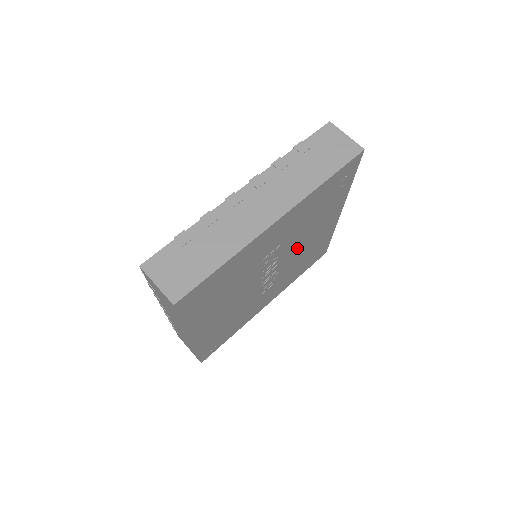
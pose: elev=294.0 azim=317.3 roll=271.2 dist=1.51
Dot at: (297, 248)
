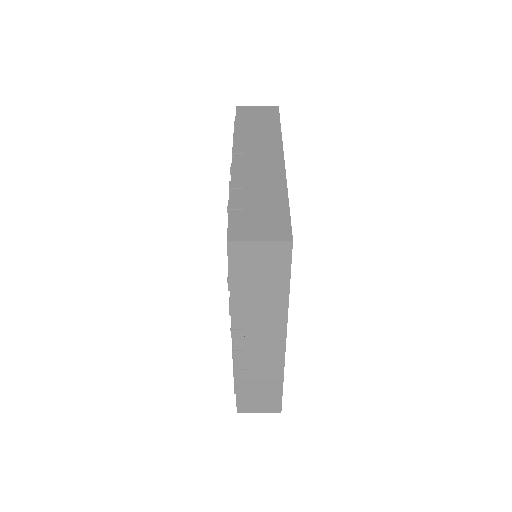
Dot at: occluded
